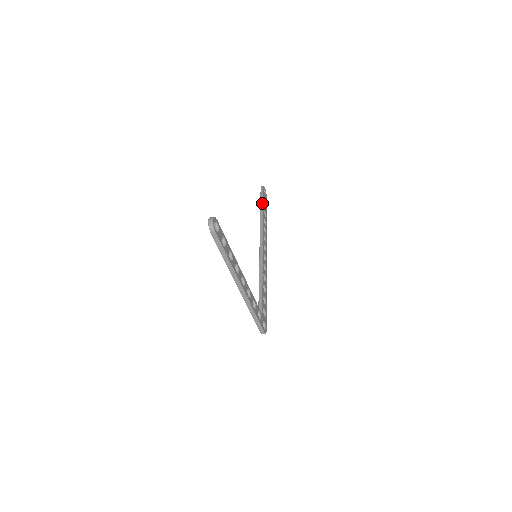
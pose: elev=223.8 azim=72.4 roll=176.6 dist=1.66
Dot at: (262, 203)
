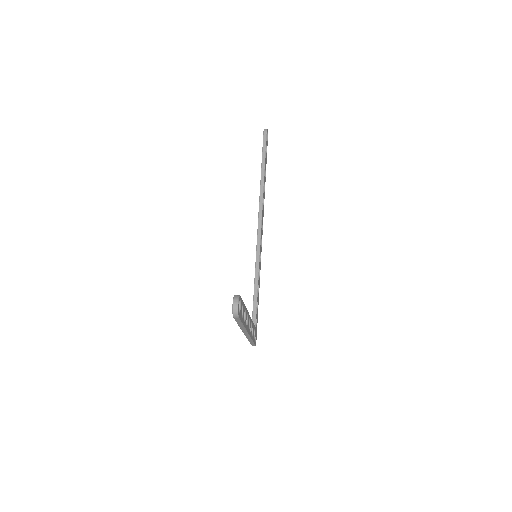
Dot at: (264, 160)
